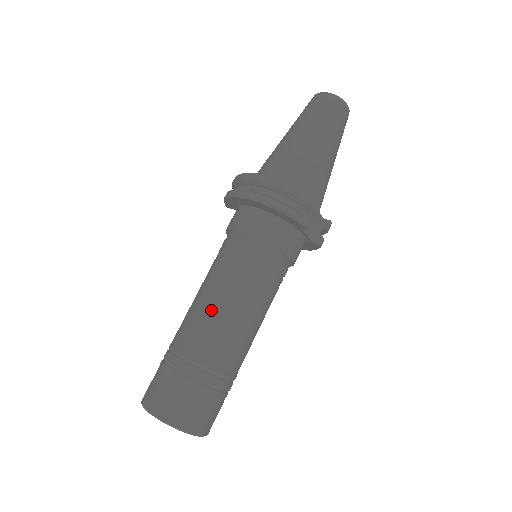
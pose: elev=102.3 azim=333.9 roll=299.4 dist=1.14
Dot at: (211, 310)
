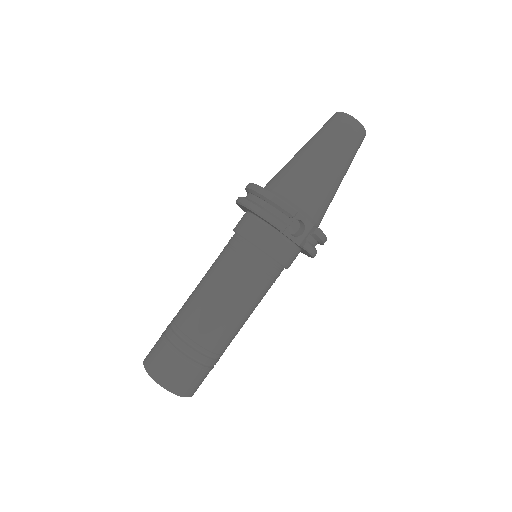
Dot at: (198, 292)
